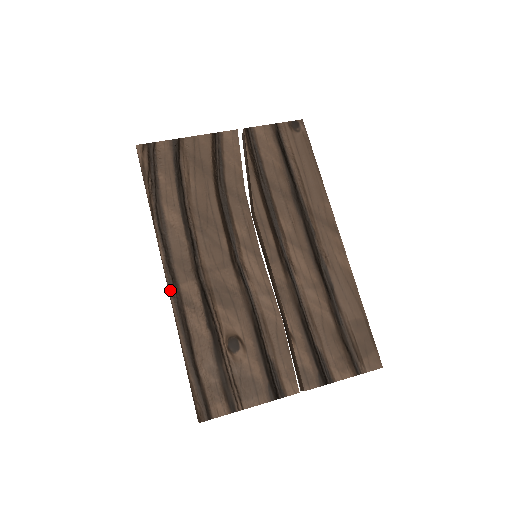
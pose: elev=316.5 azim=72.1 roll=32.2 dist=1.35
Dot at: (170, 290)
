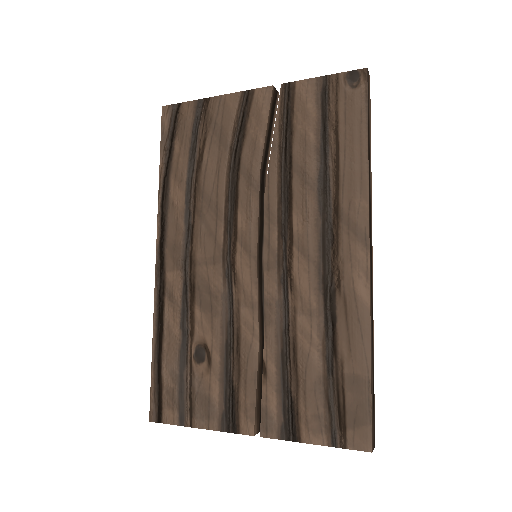
Dot at: (156, 276)
